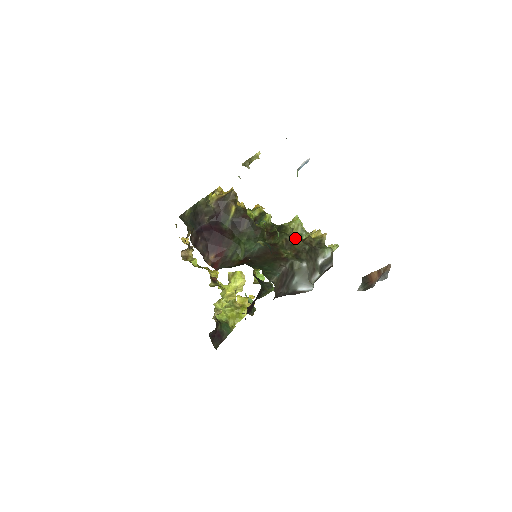
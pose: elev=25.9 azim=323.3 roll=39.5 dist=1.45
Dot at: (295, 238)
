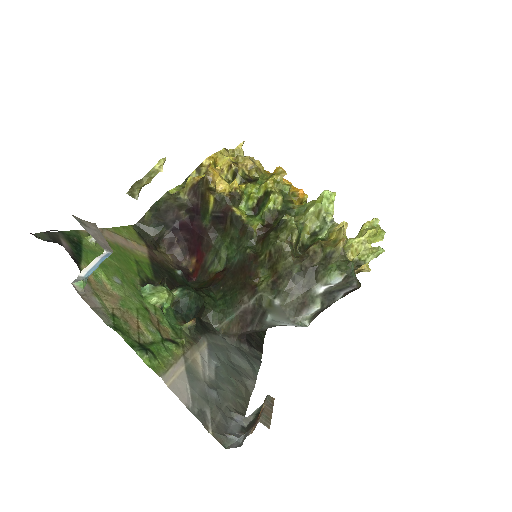
Dot at: (282, 252)
